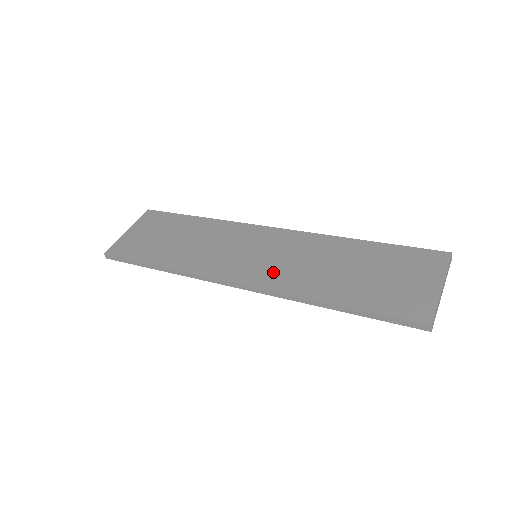
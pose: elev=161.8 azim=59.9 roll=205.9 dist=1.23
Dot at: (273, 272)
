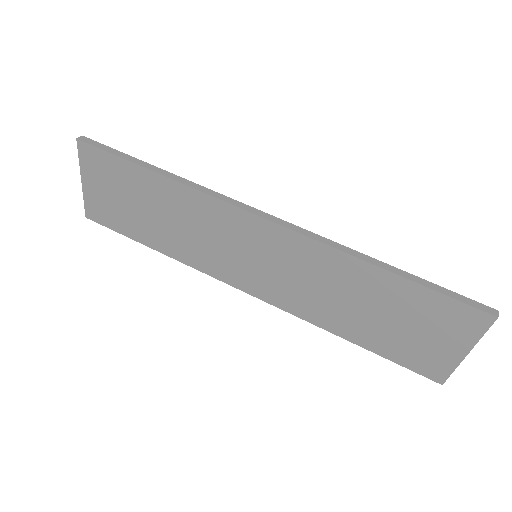
Dot at: (282, 291)
